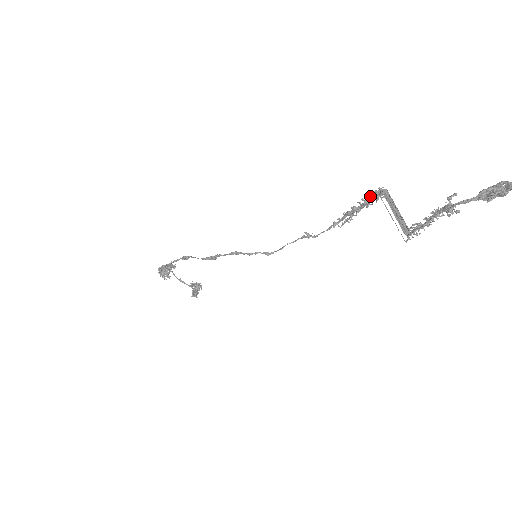
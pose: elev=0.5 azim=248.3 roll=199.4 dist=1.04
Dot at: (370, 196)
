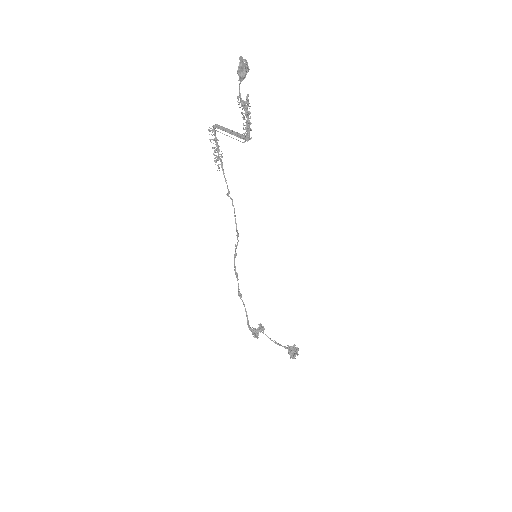
Dot at: occluded
